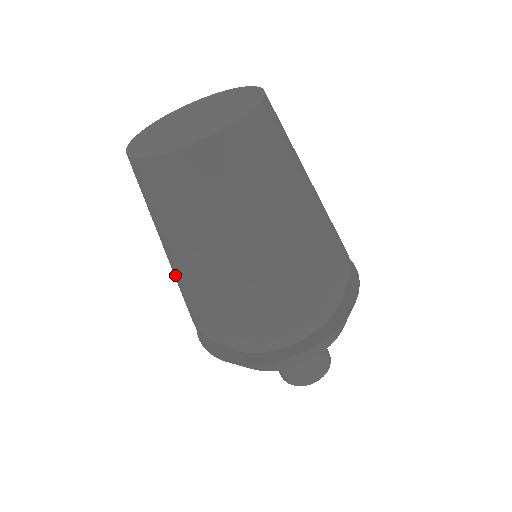
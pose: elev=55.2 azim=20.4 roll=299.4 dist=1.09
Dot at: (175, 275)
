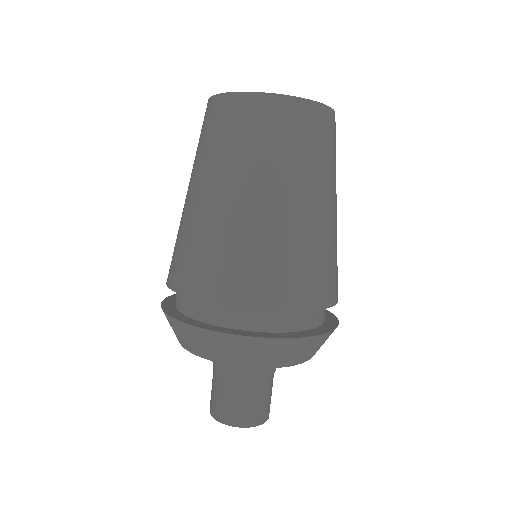
Dot at: occluded
